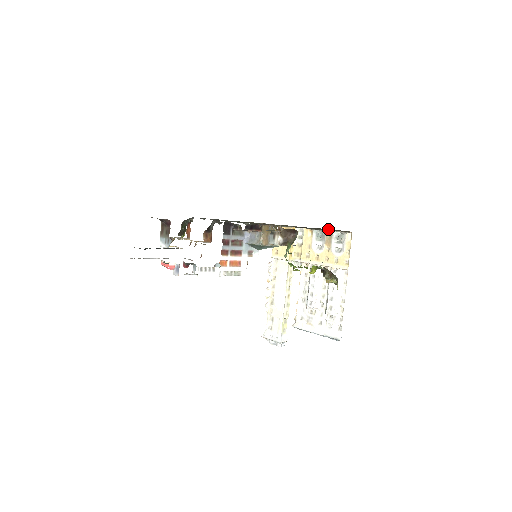
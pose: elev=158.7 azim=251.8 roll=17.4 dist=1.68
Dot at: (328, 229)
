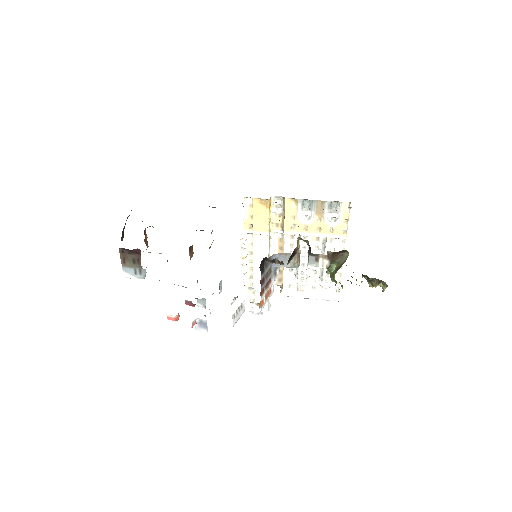
Dot at: occluded
